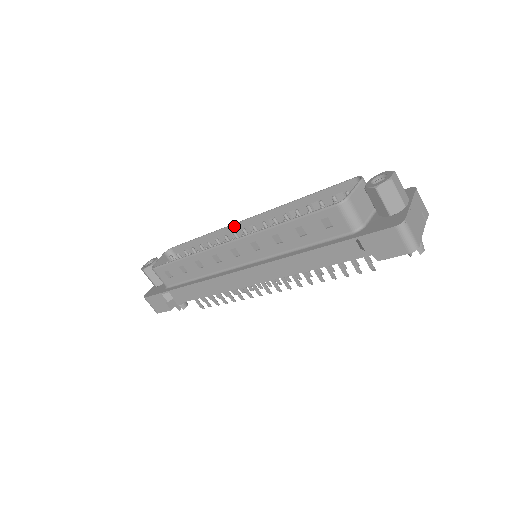
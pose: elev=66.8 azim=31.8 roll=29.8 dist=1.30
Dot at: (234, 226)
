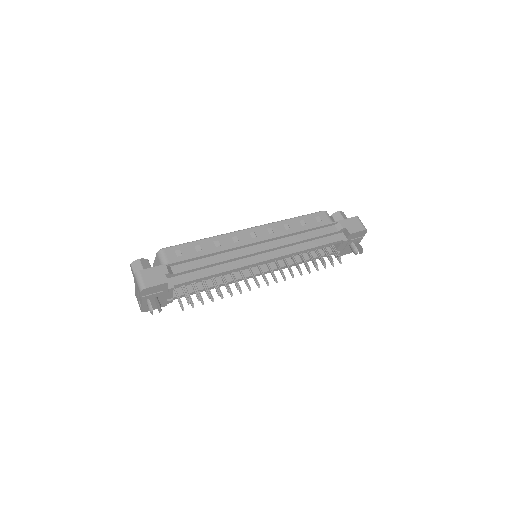
Dot at: occluded
